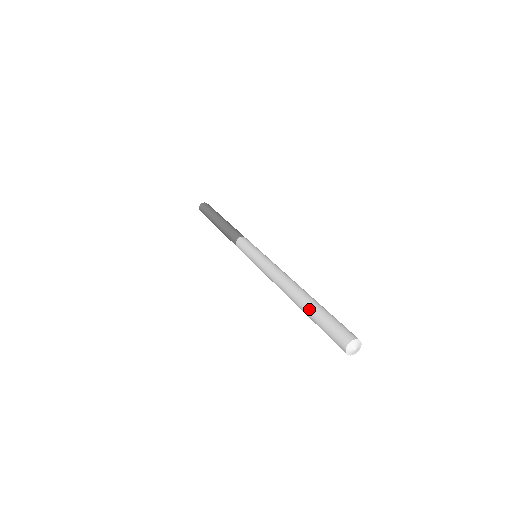
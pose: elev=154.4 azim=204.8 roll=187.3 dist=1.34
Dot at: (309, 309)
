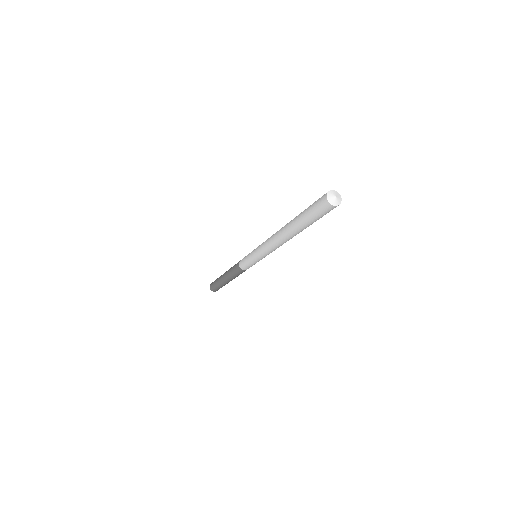
Dot at: (299, 214)
